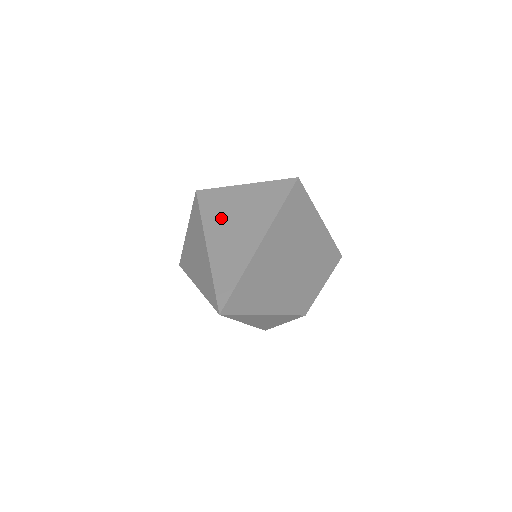
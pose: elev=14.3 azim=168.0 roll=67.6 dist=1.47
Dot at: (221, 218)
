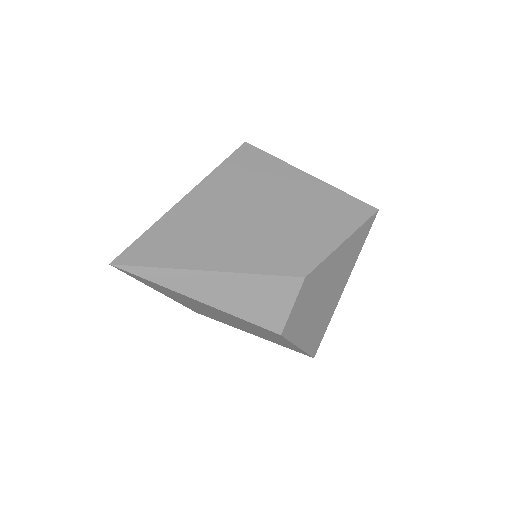
Dot at: occluded
